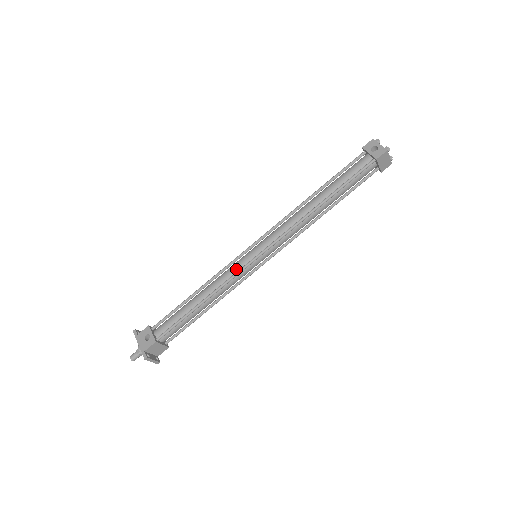
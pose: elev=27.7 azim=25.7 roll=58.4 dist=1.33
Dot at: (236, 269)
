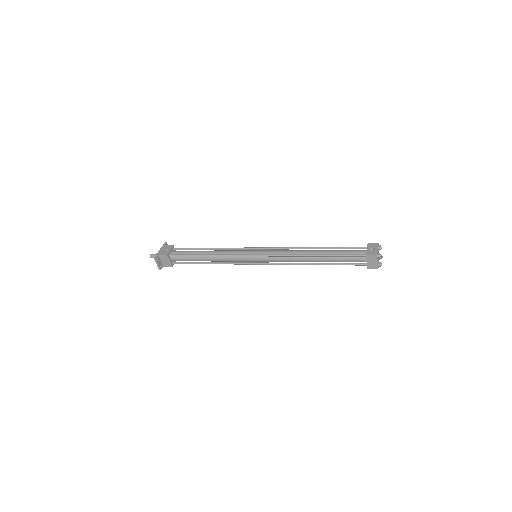
Dot at: (238, 253)
